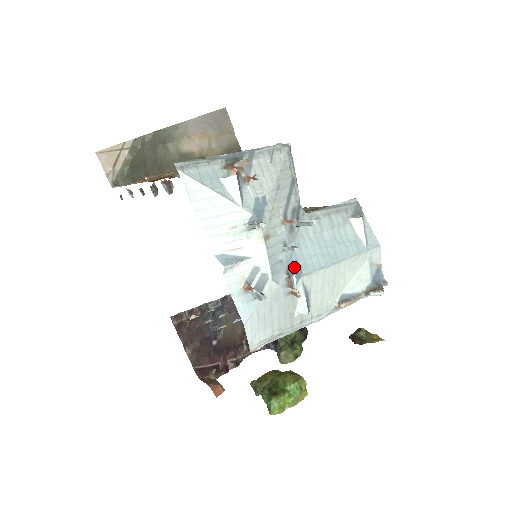
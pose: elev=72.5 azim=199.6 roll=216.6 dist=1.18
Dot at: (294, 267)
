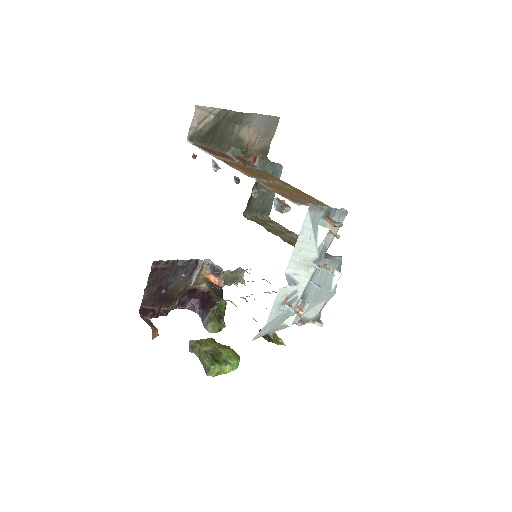
Dot at: (305, 295)
